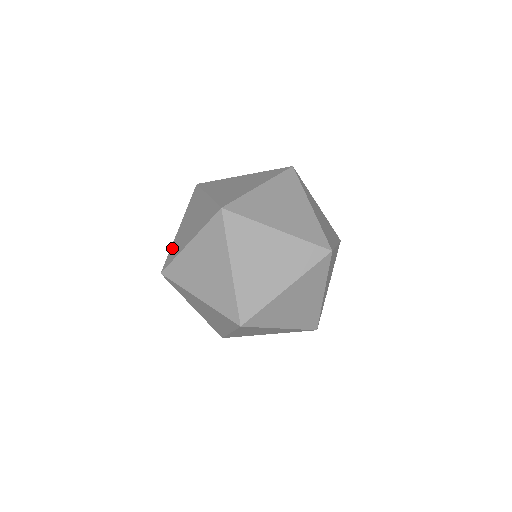
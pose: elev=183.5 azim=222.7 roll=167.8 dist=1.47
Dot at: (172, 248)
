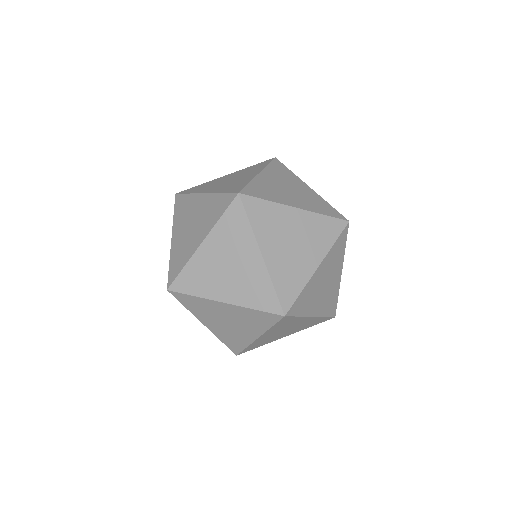
Dot at: occluded
